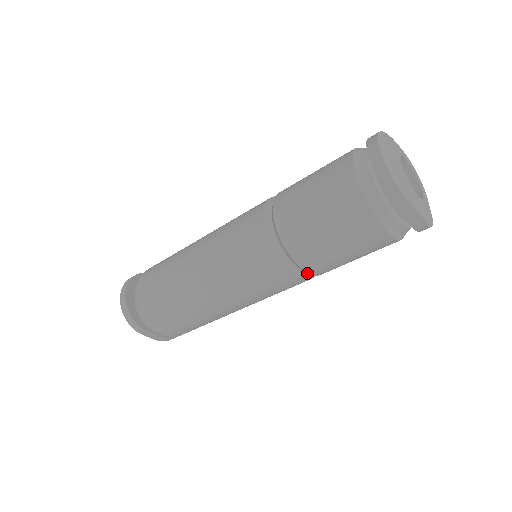
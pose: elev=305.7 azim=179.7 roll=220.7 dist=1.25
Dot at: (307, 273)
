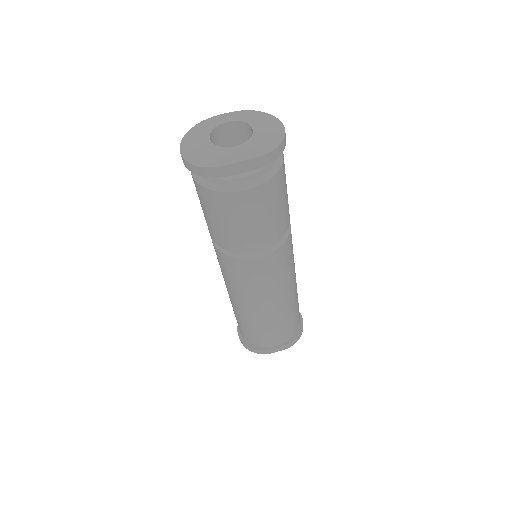
Dot at: (269, 247)
